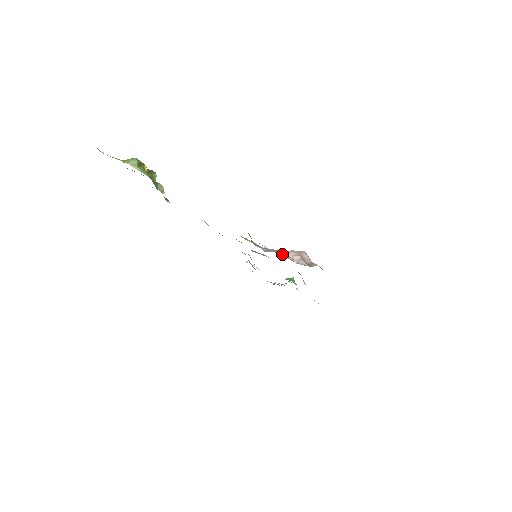
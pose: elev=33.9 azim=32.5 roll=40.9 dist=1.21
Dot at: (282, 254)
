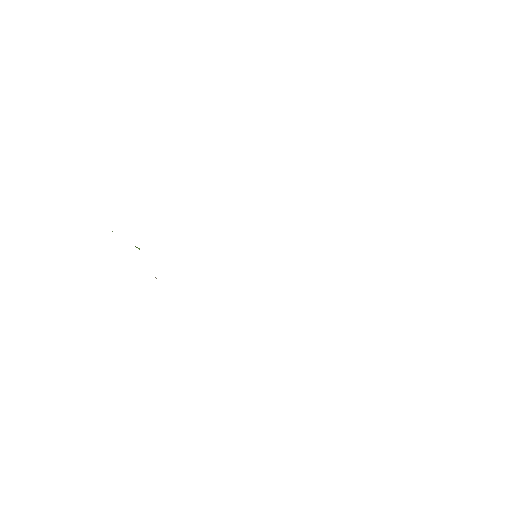
Dot at: occluded
